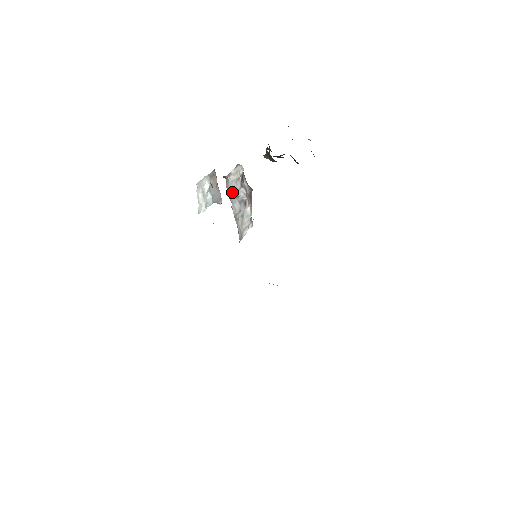
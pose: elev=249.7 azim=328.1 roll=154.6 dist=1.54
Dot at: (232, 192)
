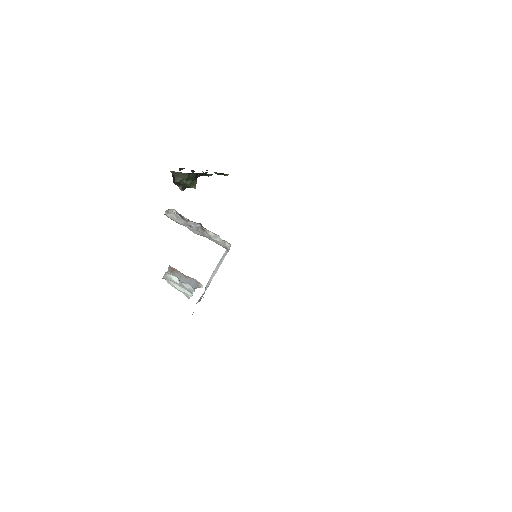
Dot at: occluded
